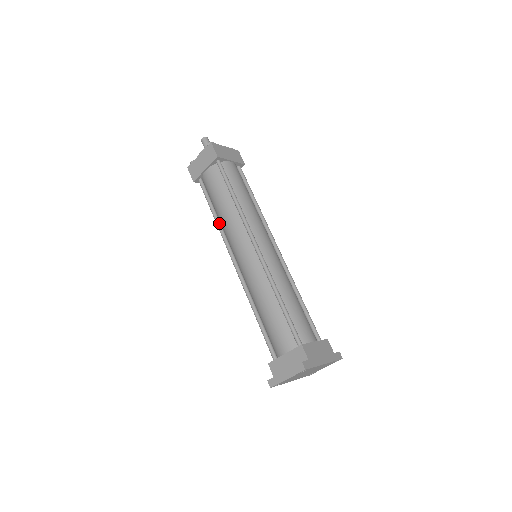
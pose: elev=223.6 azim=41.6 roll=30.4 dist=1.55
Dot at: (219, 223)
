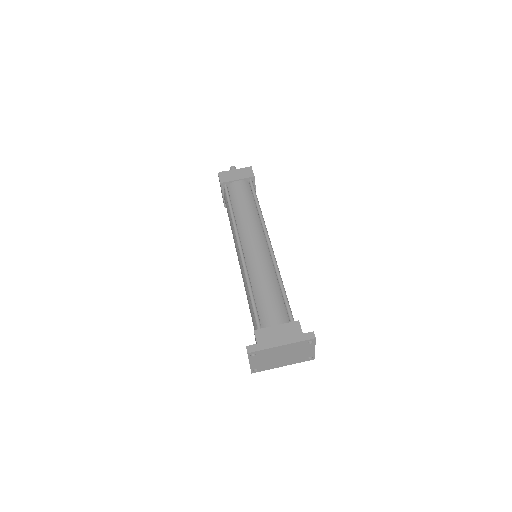
Dot at: occluded
